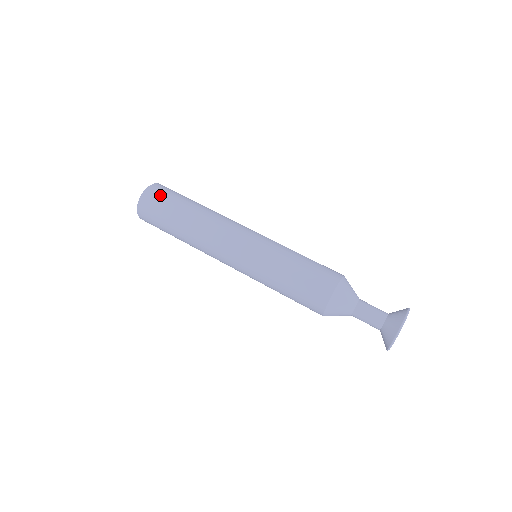
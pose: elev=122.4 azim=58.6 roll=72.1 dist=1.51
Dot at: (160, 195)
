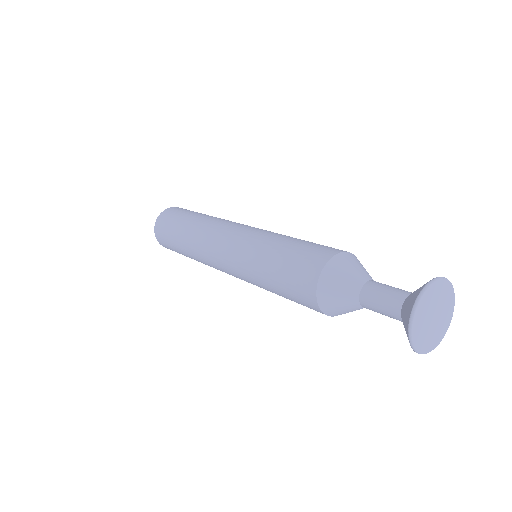
Dot at: occluded
